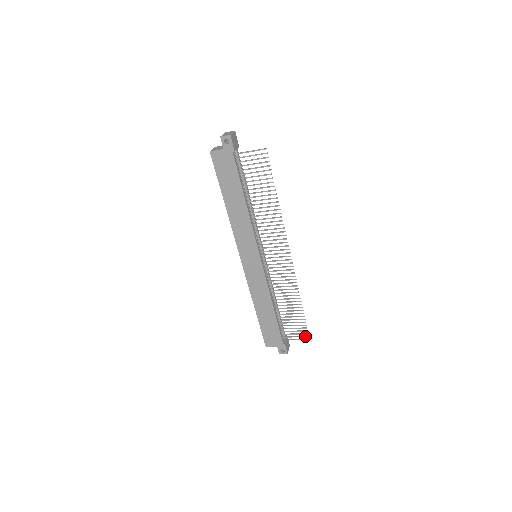
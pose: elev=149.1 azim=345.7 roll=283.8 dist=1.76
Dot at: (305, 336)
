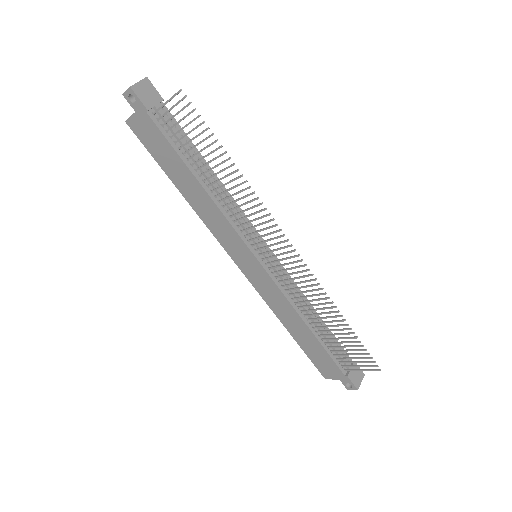
Dot at: (372, 365)
